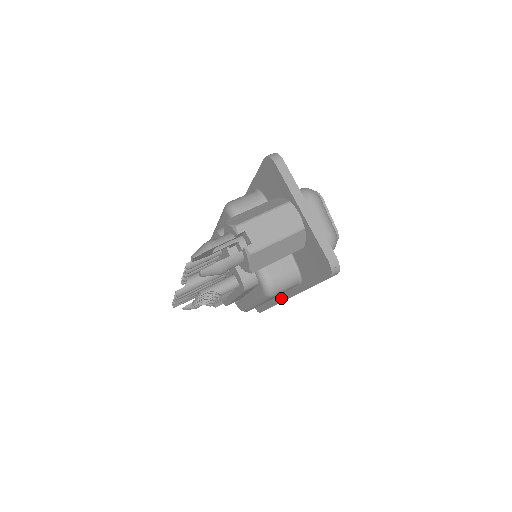
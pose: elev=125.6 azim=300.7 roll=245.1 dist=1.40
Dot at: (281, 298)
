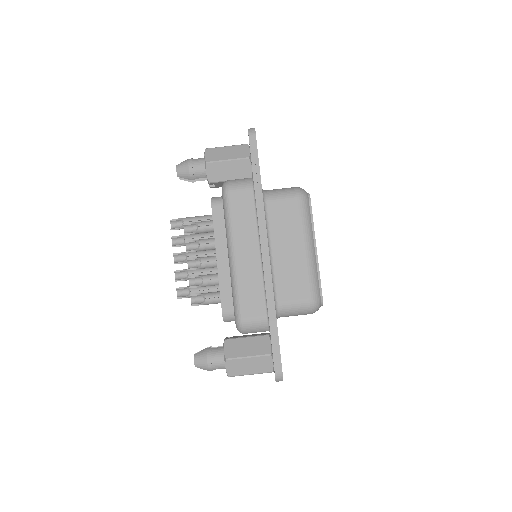
Dot at: occluded
